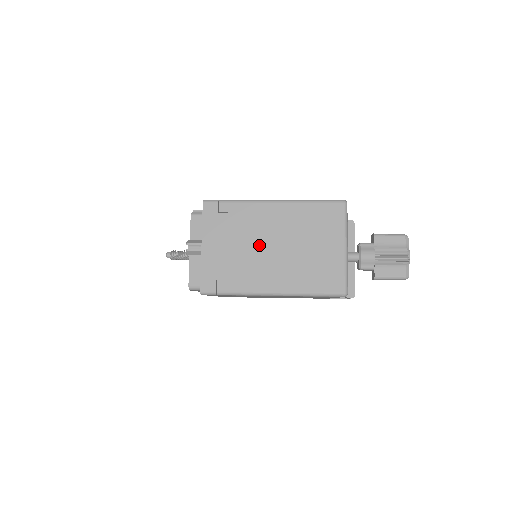
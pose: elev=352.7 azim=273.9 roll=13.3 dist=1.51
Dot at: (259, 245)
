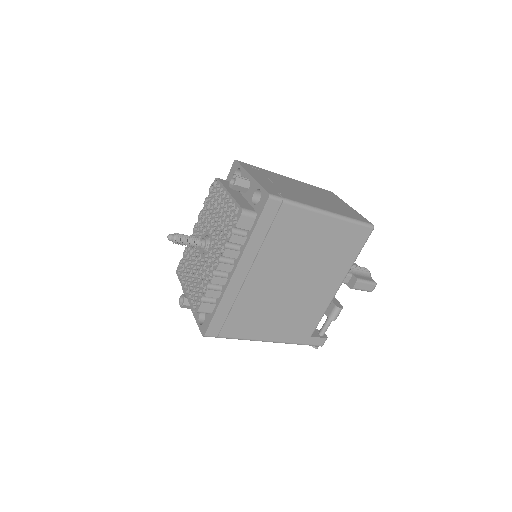
Dot at: (295, 189)
